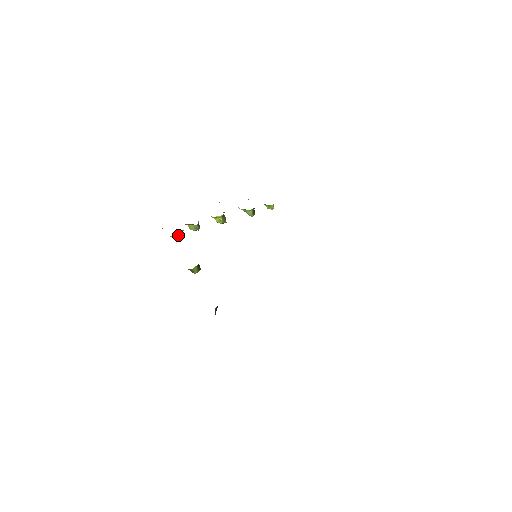
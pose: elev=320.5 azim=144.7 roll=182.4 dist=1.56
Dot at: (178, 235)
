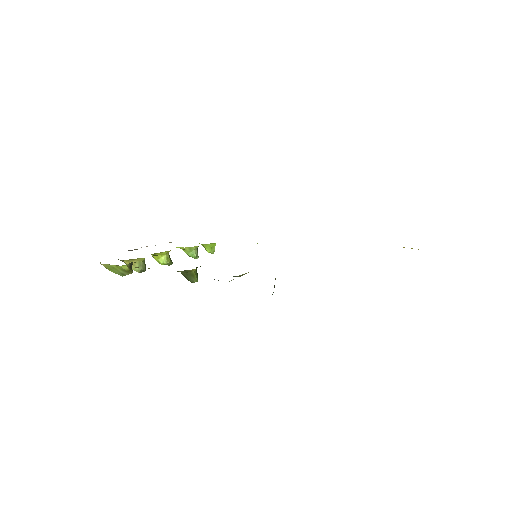
Dot at: (128, 267)
